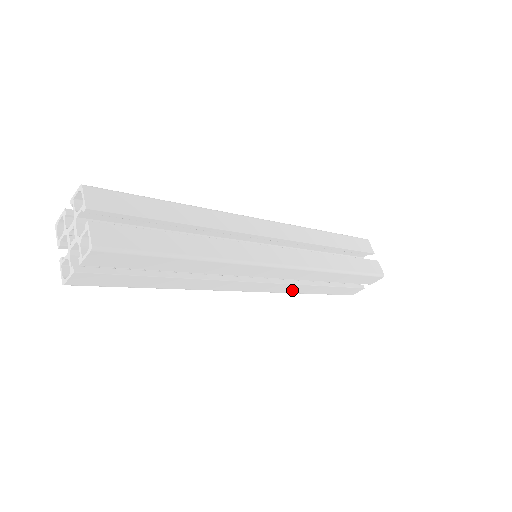
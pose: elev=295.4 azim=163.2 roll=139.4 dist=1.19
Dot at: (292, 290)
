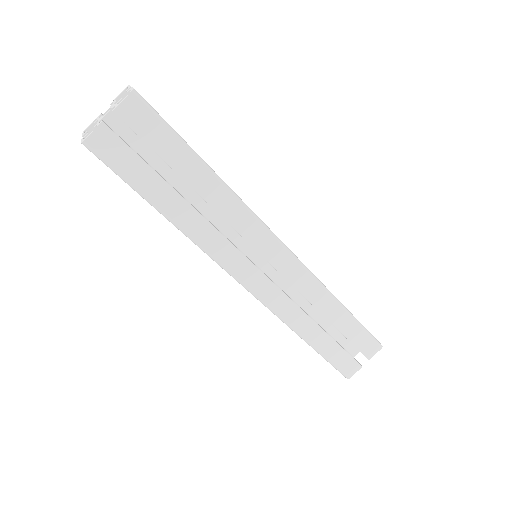
Dot at: (289, 316)
